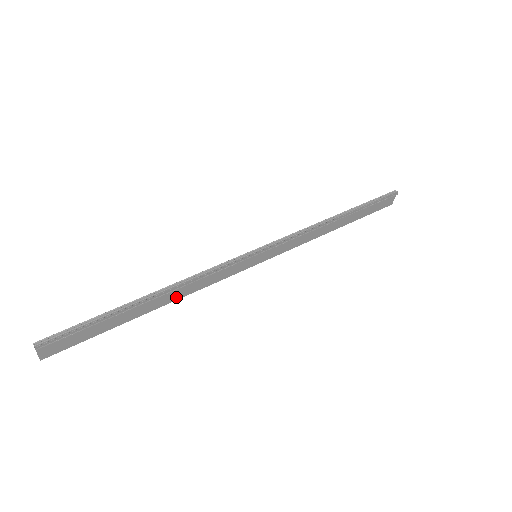
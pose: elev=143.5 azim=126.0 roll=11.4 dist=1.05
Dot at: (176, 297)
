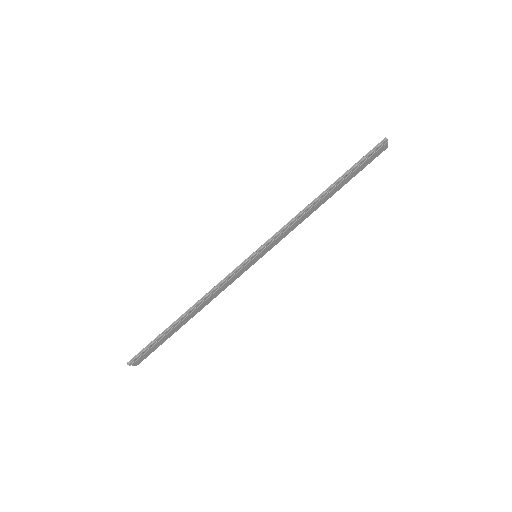
Dot at: (205, 304)
